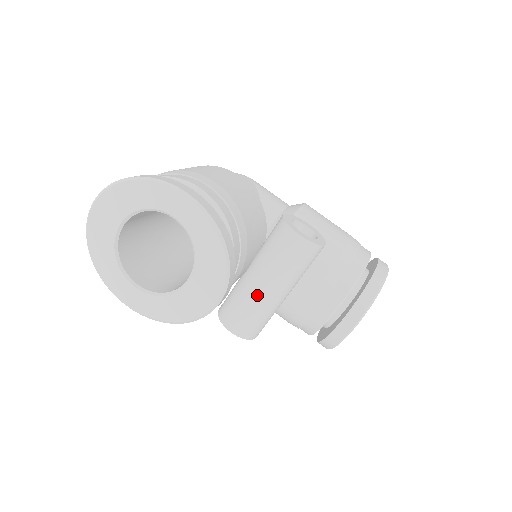
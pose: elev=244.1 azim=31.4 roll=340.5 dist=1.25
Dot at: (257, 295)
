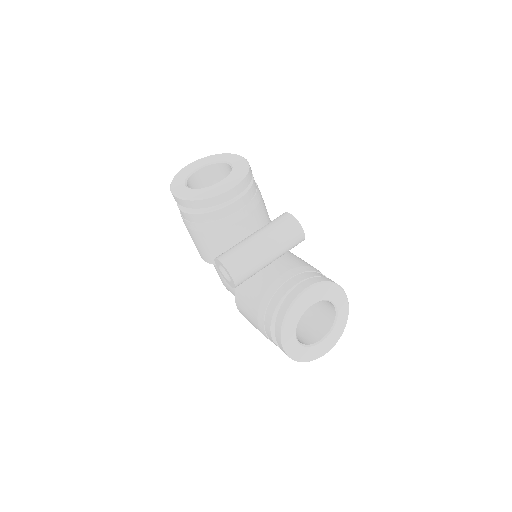
Dot at: (249, 240)
